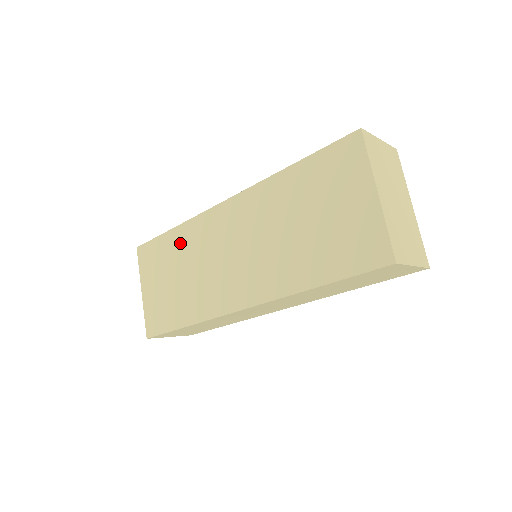
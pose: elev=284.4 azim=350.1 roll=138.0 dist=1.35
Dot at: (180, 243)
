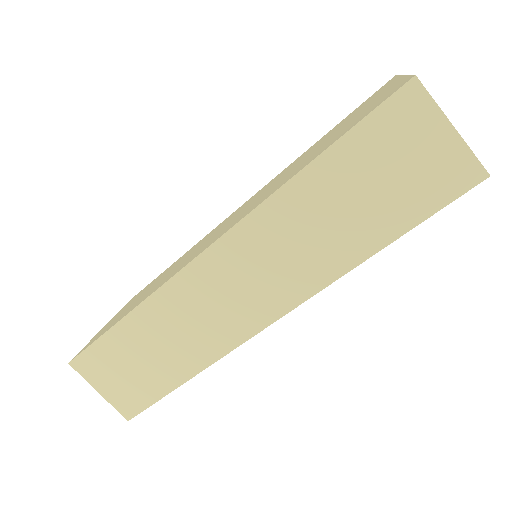
Dot at: occluded
